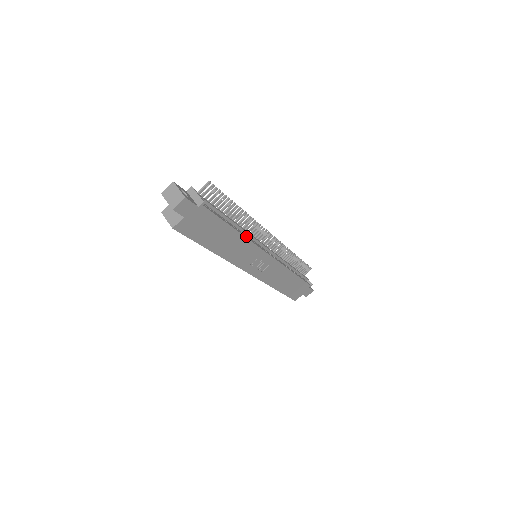
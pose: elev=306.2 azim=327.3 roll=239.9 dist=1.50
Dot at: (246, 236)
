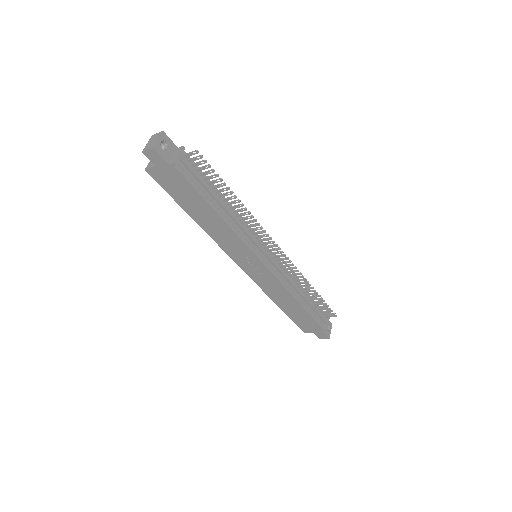
Dot at: (234, 226)
